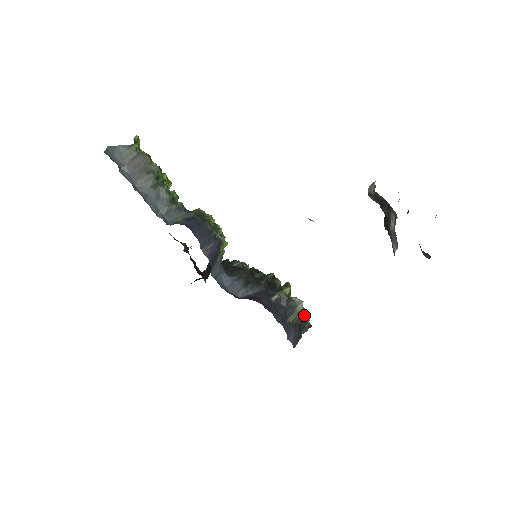
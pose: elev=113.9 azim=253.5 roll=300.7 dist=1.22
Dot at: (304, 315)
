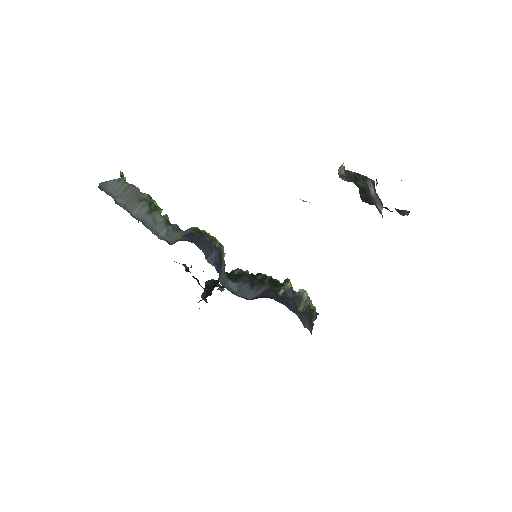
Dot at: (310, 304)
